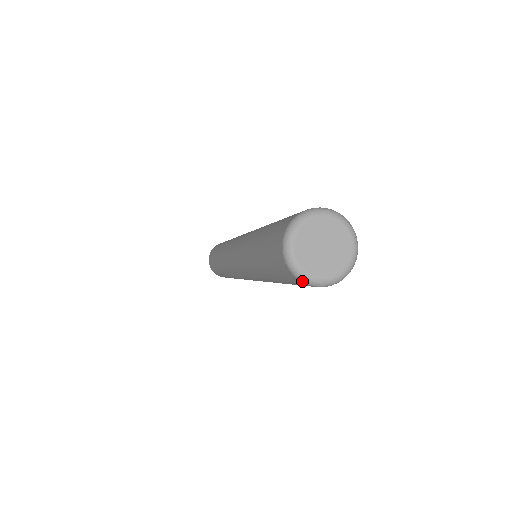
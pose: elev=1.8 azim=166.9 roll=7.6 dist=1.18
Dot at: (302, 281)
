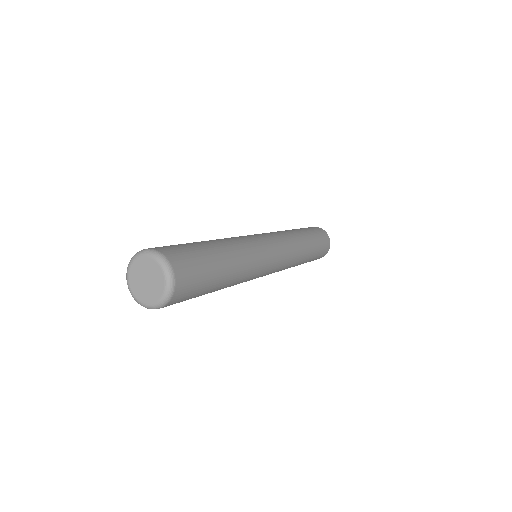
Dot at: (143, 306)
